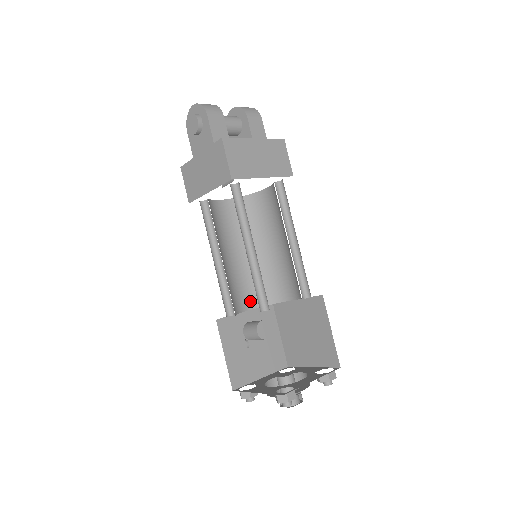
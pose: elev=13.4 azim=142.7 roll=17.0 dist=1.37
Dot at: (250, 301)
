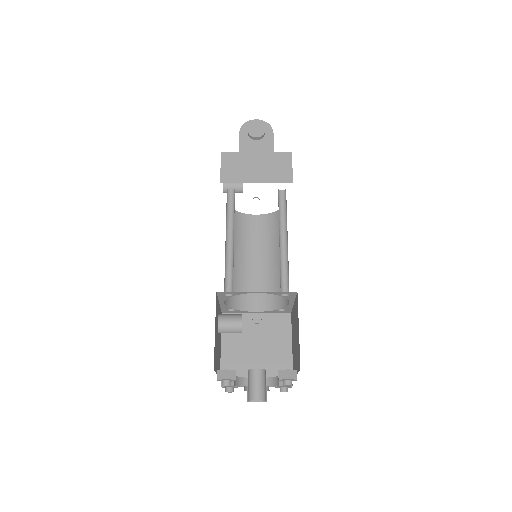
Dot at: occluded
